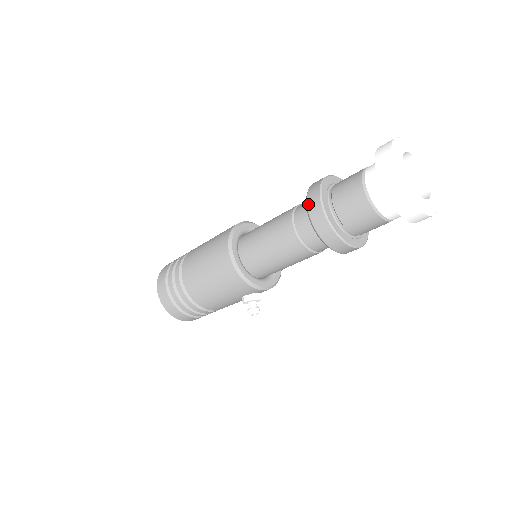
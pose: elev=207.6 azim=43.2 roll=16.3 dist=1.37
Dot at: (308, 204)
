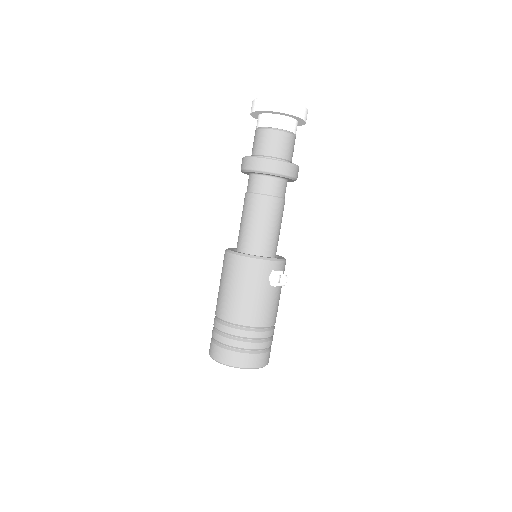
Dot at: (244, 168)
